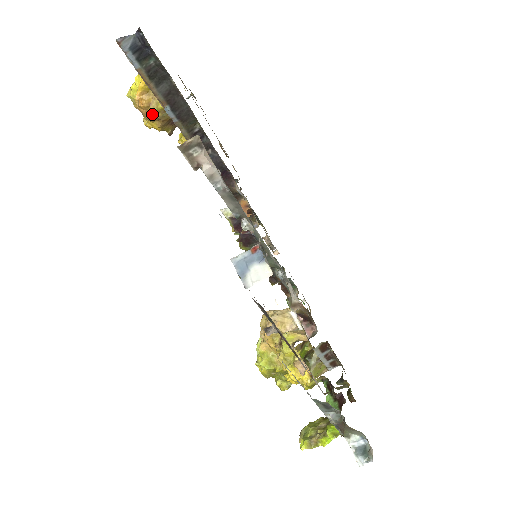
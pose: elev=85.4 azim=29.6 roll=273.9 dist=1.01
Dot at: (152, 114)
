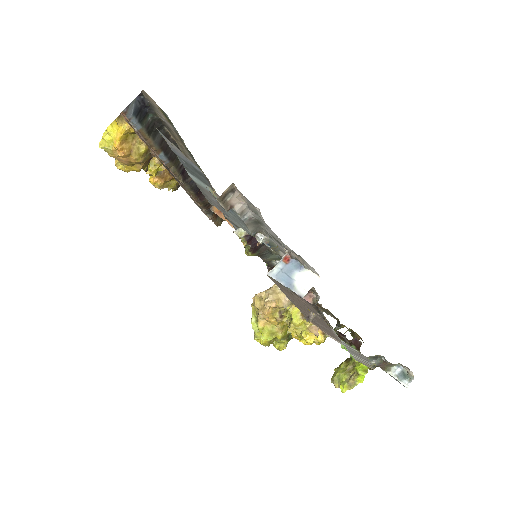
Dot at: (135, 160)
